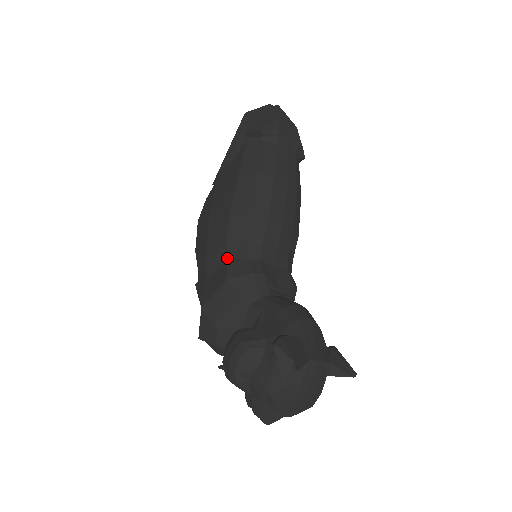
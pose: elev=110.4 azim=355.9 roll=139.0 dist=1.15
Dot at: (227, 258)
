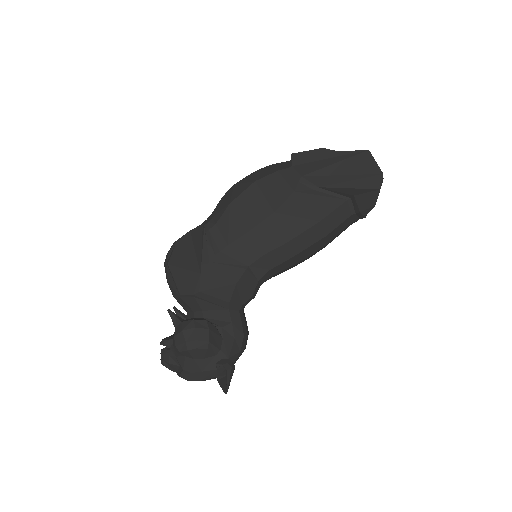
Dot at: (249, 264)
